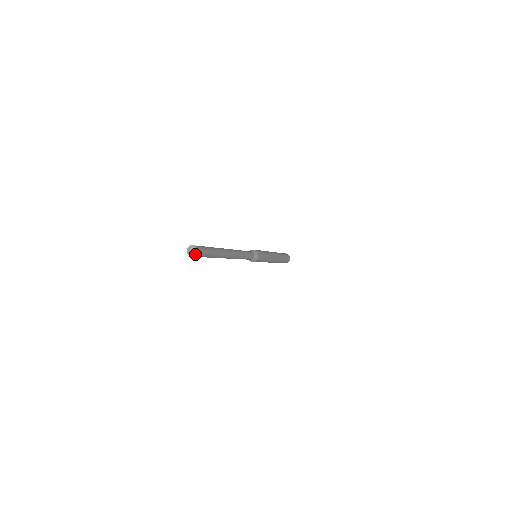
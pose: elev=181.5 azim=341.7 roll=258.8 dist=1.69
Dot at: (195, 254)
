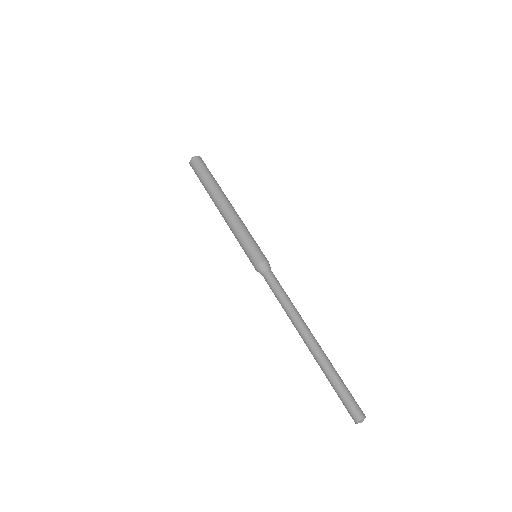
Dot at: (362, 421)
